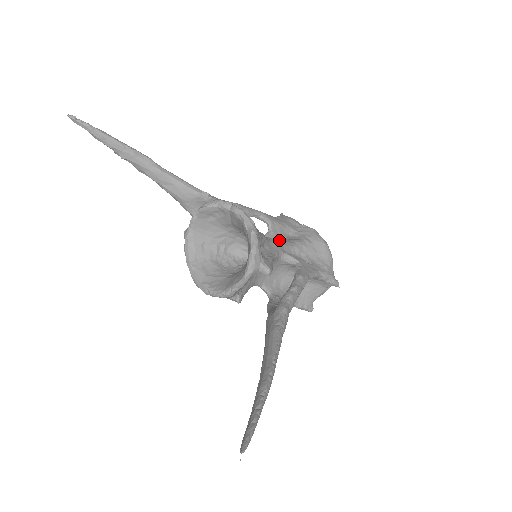
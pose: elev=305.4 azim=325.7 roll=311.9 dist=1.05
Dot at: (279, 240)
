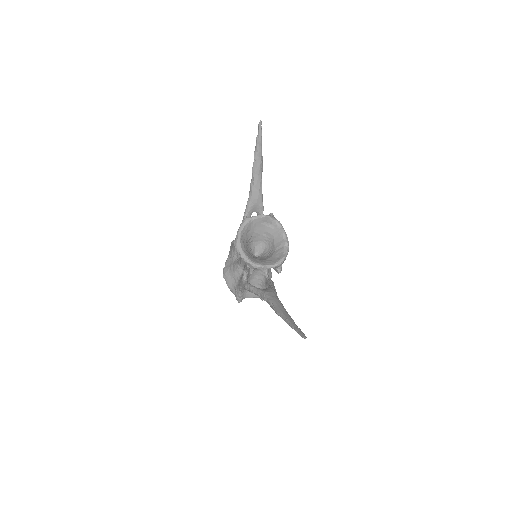
Dot at: occluded
